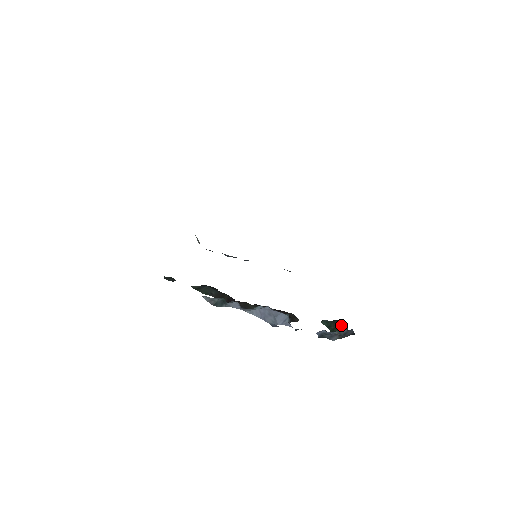
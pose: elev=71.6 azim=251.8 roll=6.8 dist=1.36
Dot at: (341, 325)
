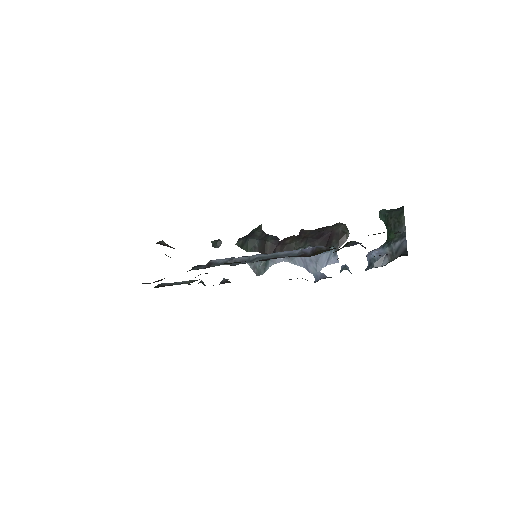
Dot at: (397, 224)
